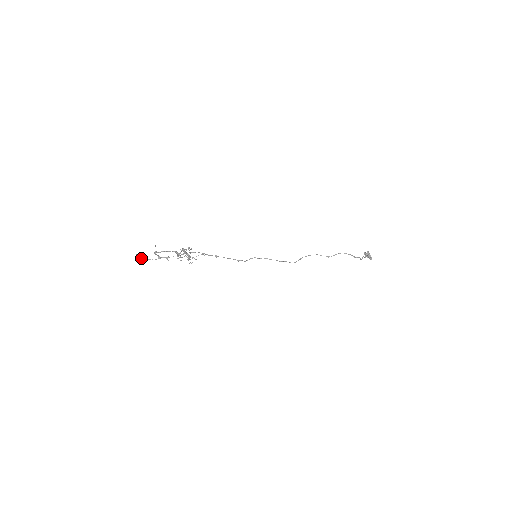
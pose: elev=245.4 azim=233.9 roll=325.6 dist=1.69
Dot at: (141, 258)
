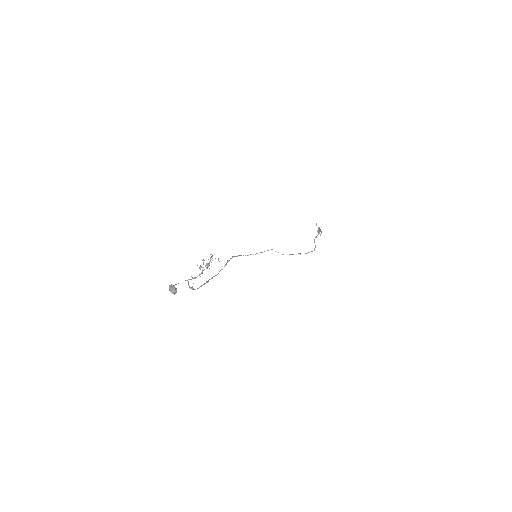
Dot at: occluded
